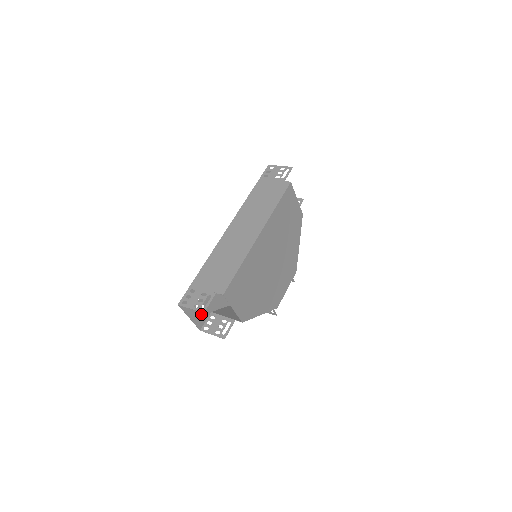
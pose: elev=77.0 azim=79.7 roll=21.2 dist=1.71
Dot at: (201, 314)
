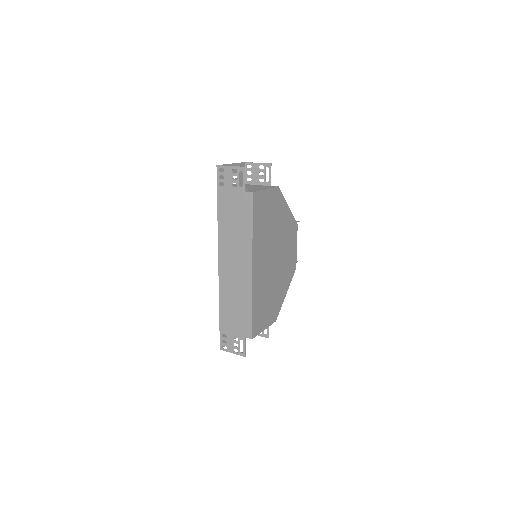
Dot at: occluded
